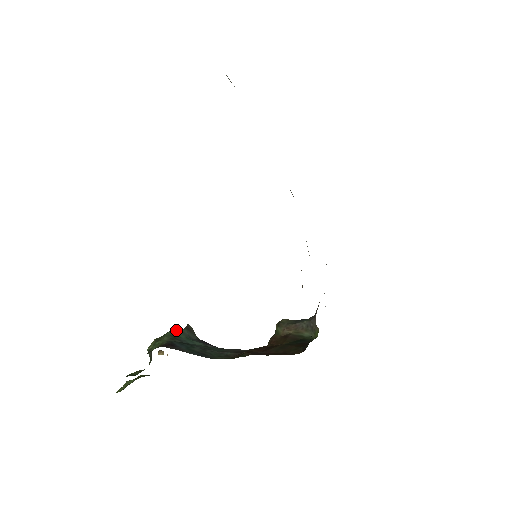
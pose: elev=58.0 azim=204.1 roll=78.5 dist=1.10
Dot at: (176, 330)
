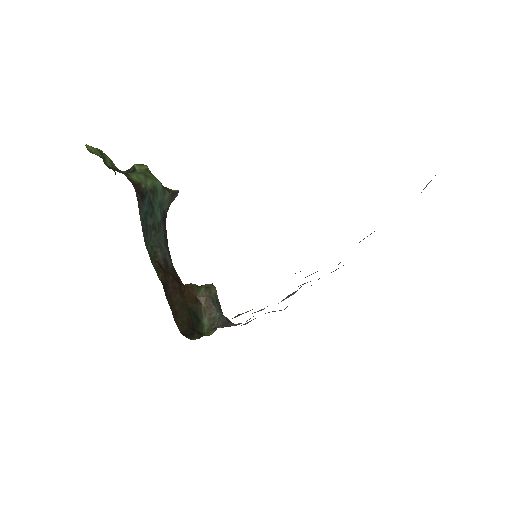
Dot at: (164, 187)
